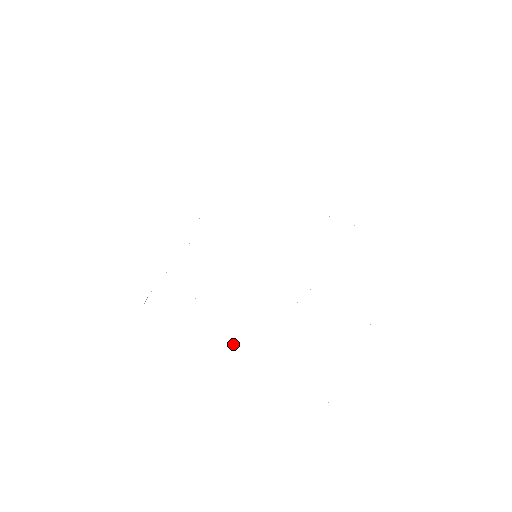
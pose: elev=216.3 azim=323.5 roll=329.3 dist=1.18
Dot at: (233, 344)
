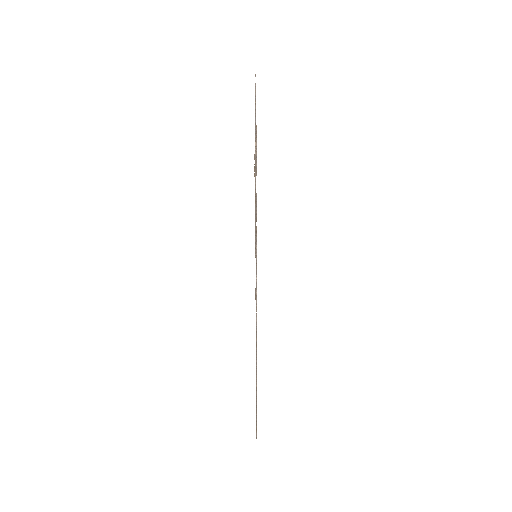
Dot at: (256, 291)
